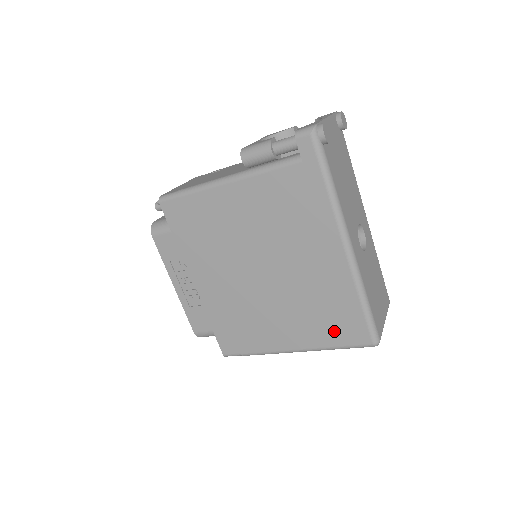
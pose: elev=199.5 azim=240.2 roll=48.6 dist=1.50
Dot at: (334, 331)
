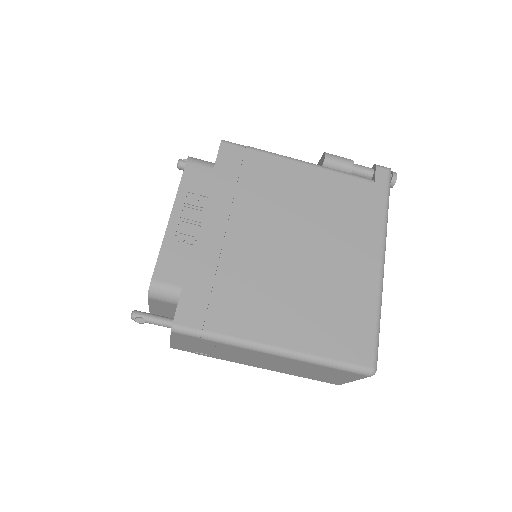
Dot at: (337, 339)
